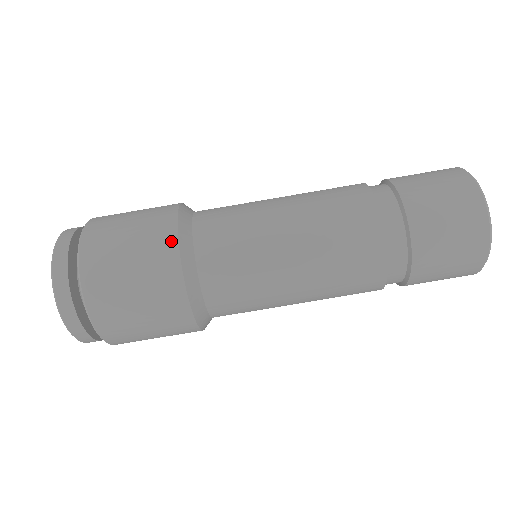
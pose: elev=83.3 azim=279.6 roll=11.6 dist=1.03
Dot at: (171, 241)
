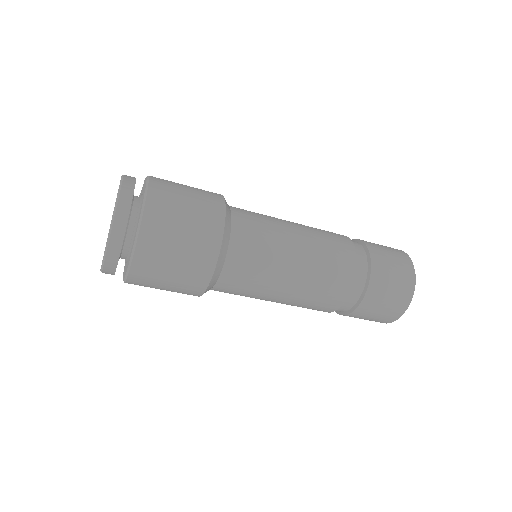
Dot at: (206, 277)
